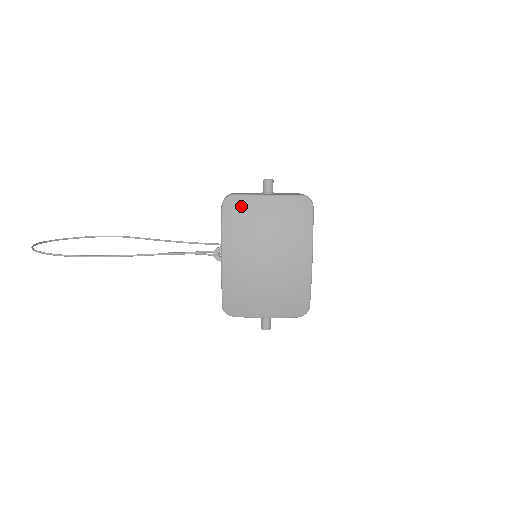
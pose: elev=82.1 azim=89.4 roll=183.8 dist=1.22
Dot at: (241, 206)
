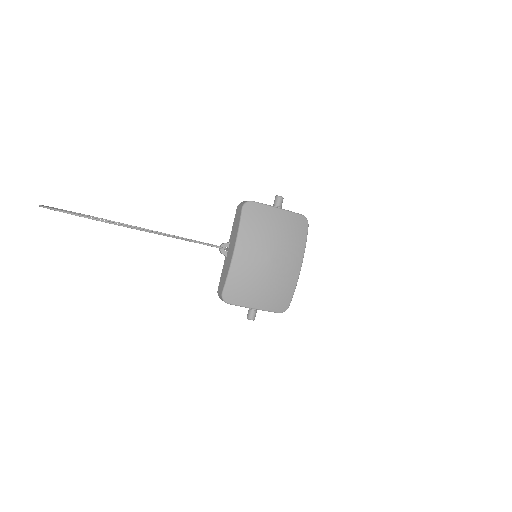
Dot at: (258, 212)
